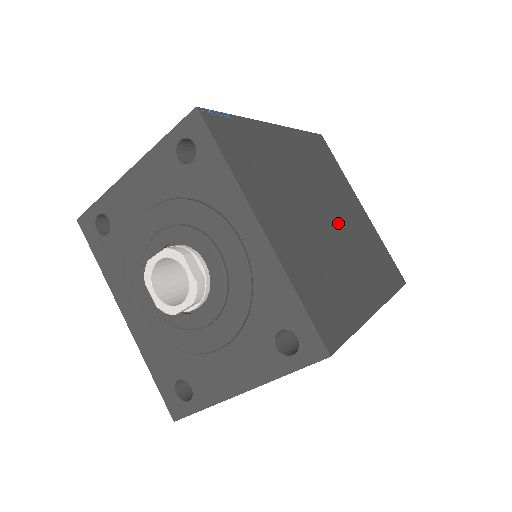
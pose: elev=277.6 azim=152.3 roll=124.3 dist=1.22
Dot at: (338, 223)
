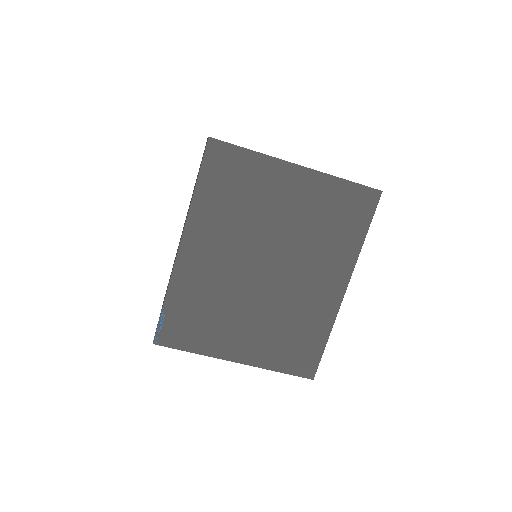
Dot at: (280, 255)
